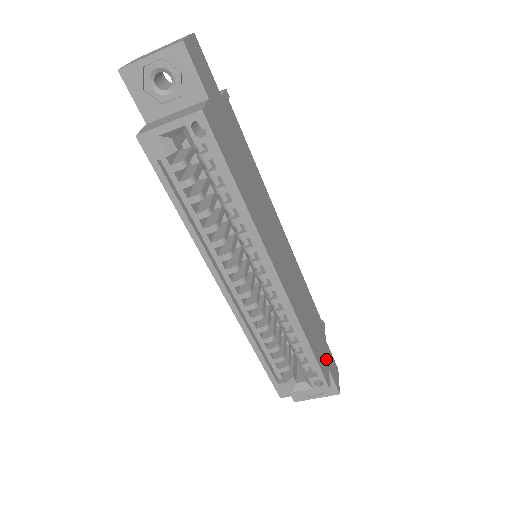
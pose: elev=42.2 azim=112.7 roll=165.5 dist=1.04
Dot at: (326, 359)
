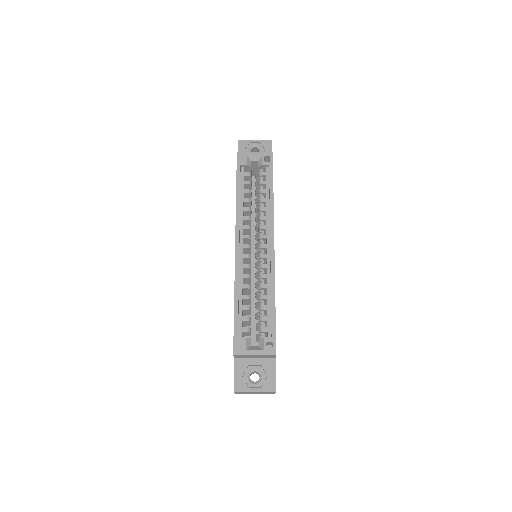
Dot at: occluded
